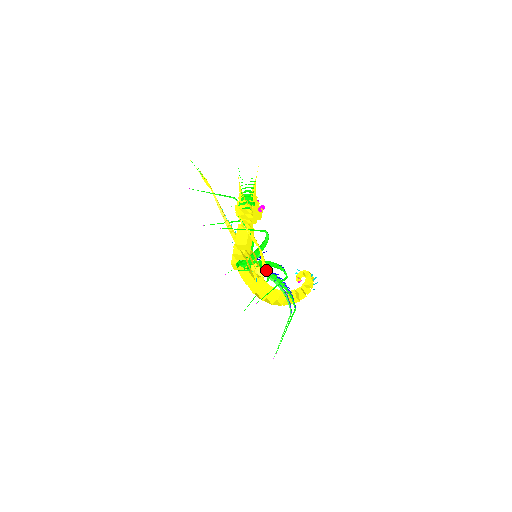
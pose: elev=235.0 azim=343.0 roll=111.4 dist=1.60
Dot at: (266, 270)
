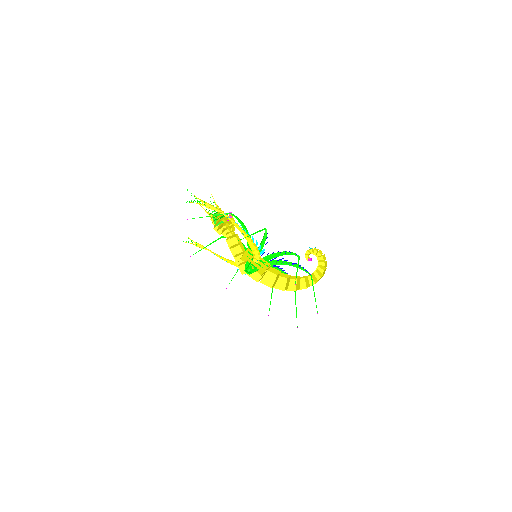
Dot at: (247, 235)
